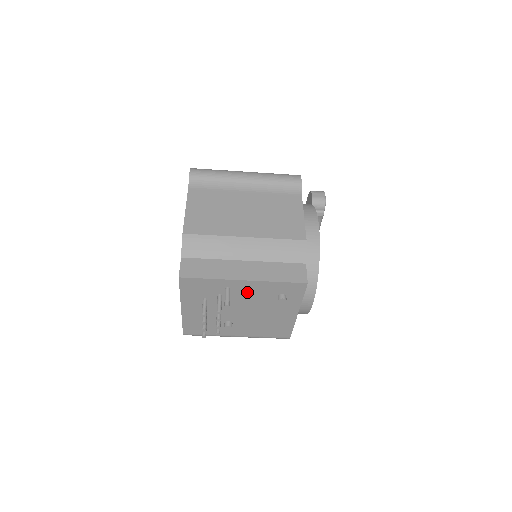
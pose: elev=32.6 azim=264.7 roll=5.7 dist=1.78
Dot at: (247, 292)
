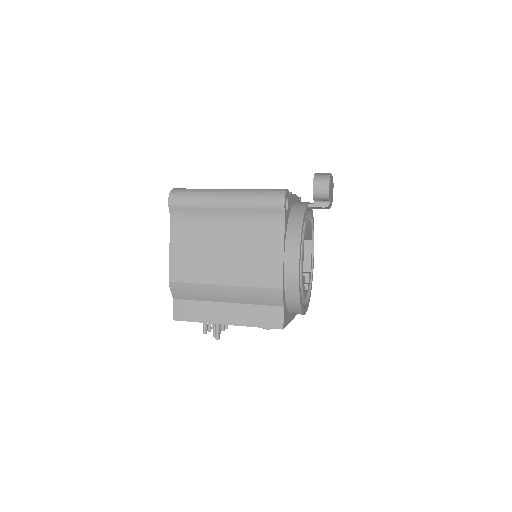
Dot at: occluded
